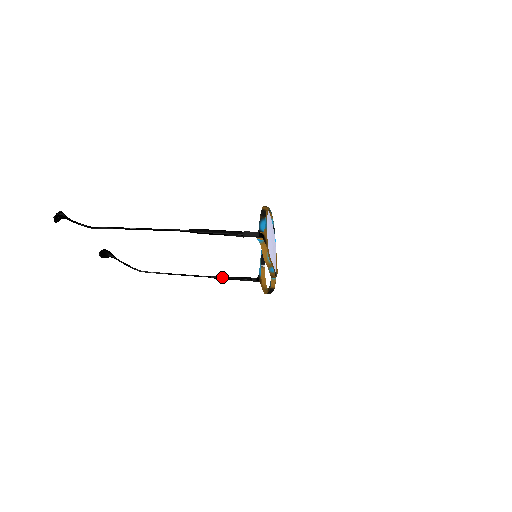
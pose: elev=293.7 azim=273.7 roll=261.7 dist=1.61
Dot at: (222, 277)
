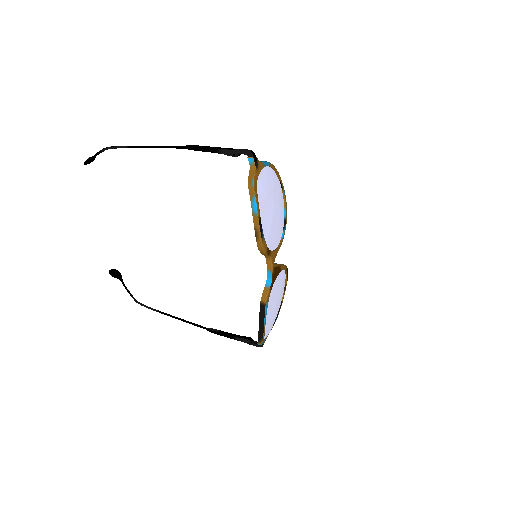
Dot at: (219, 330)
